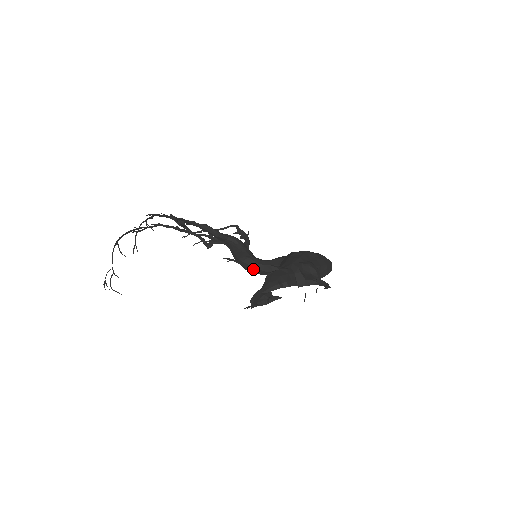
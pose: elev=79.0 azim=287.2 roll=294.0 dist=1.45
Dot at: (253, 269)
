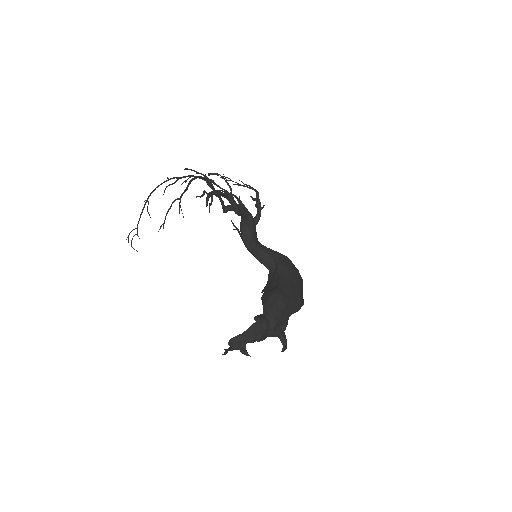
Dot at: (250, 251)
